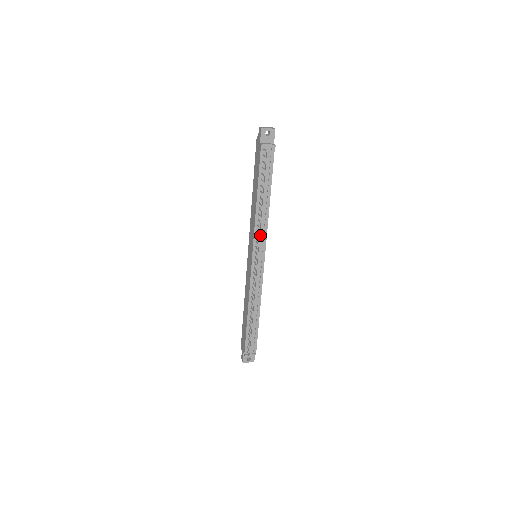
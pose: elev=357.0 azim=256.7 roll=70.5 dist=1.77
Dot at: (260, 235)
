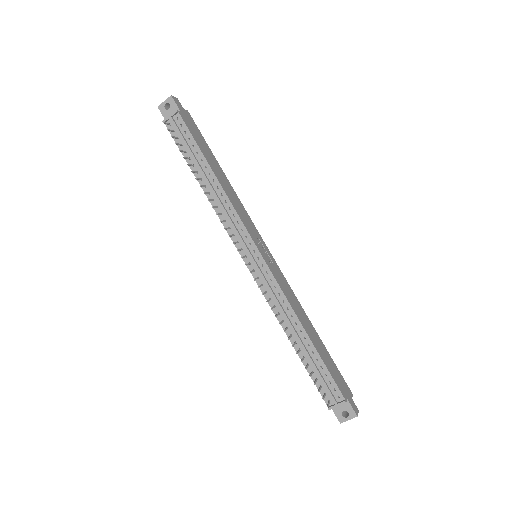
Dot at: (231, 224)
